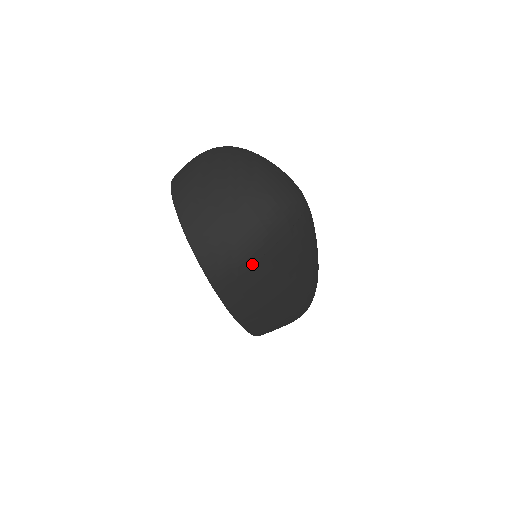
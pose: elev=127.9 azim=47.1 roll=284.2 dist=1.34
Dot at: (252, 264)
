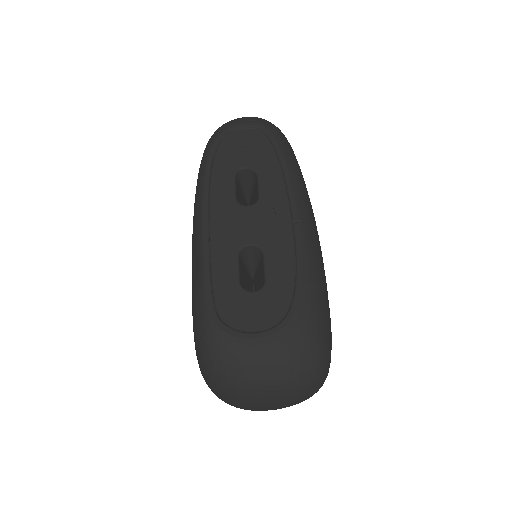
Dot at: occluded
